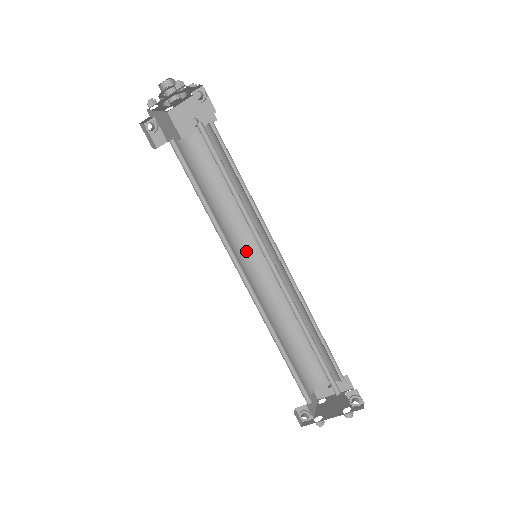
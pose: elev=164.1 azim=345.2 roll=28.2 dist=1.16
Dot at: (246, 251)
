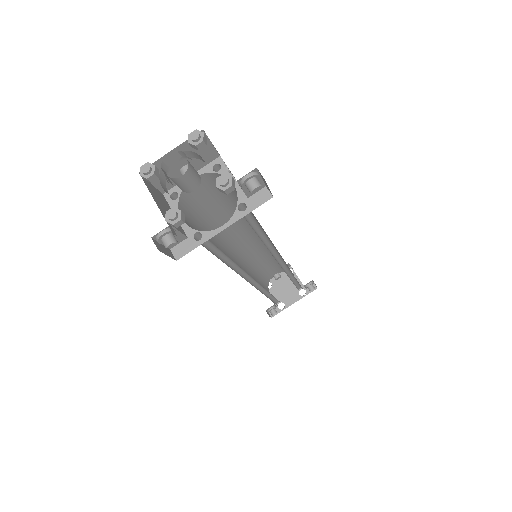
Dot at: (234, 248)
